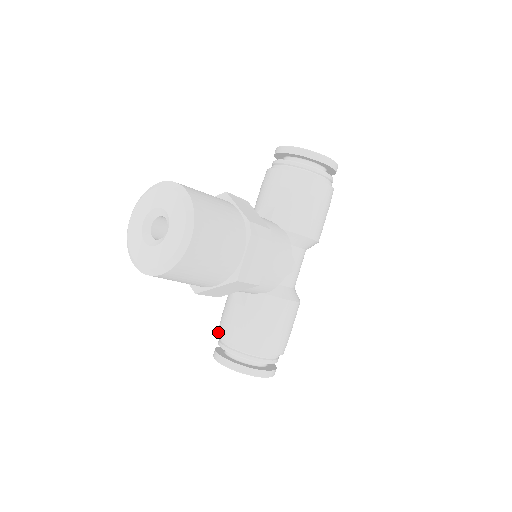
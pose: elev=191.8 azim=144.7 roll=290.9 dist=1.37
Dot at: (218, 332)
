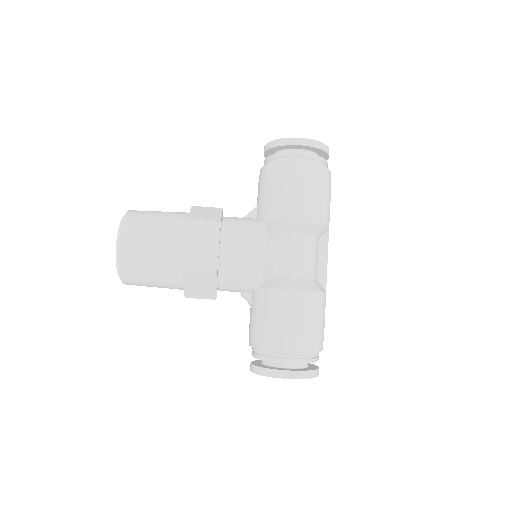
Dot at: occluded
